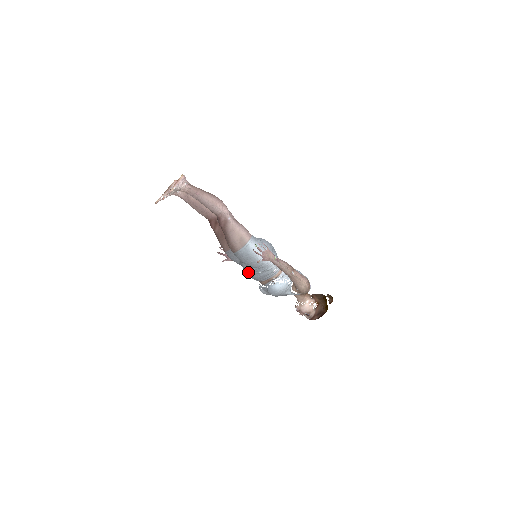
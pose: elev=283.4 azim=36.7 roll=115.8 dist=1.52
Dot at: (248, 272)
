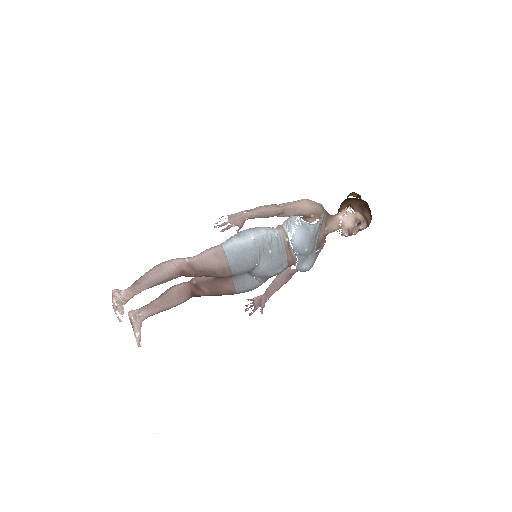
Dot at: (268, 270)
